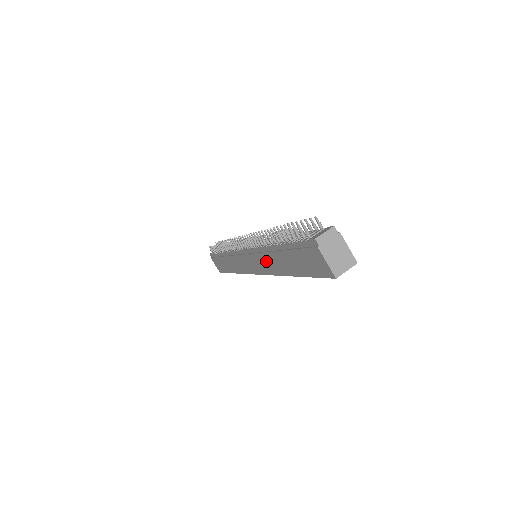
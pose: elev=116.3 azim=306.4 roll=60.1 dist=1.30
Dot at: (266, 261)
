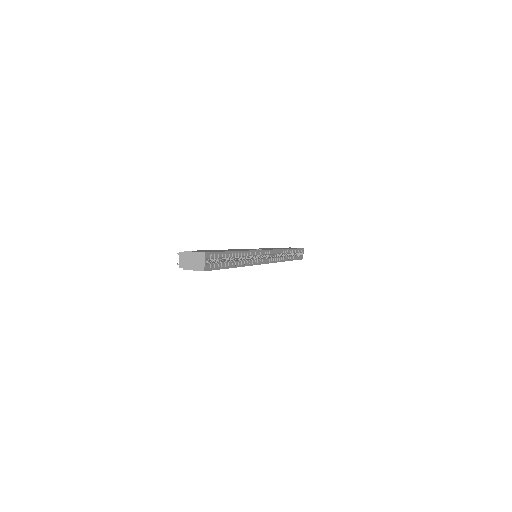
Dot at: occluded
